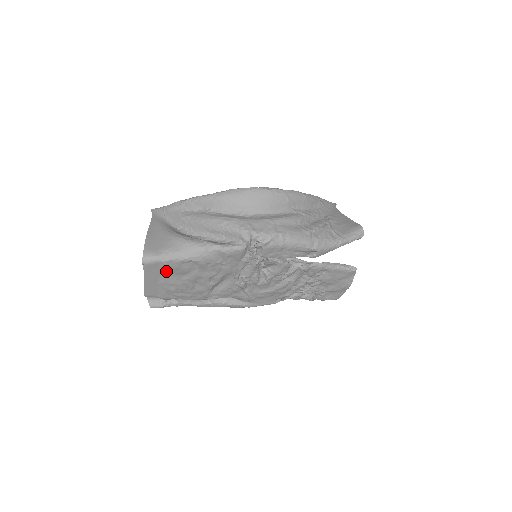
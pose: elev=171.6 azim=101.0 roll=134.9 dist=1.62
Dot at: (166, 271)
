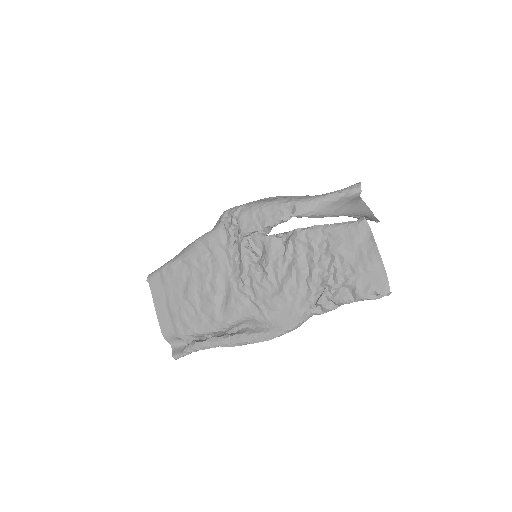
Dot at: (167, 285)
